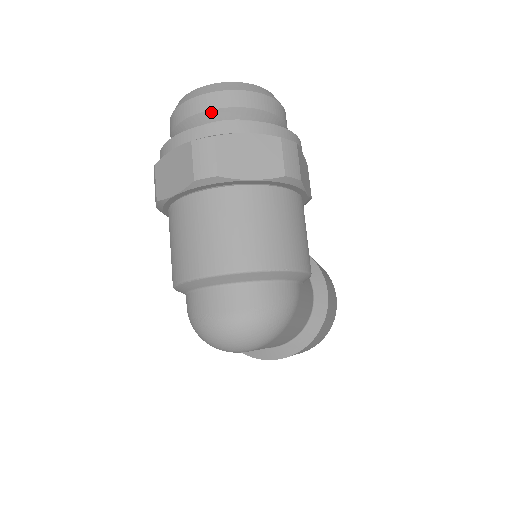
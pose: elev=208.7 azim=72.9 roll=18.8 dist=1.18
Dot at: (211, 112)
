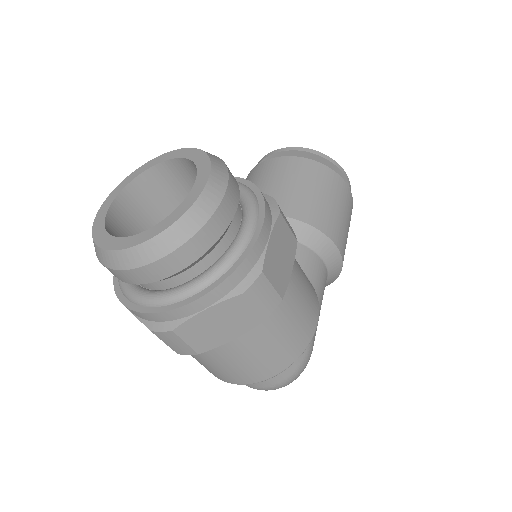
Dot at: (147, 283)
